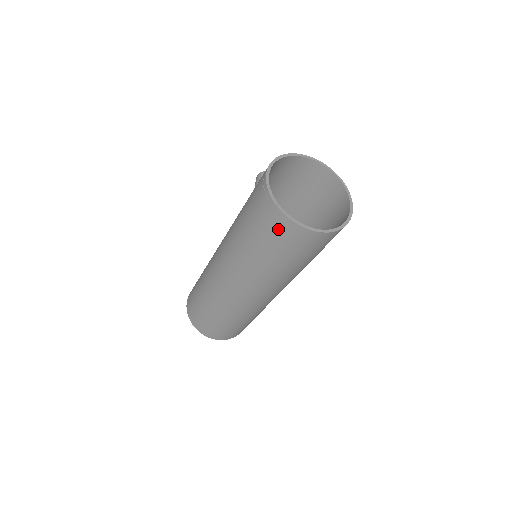
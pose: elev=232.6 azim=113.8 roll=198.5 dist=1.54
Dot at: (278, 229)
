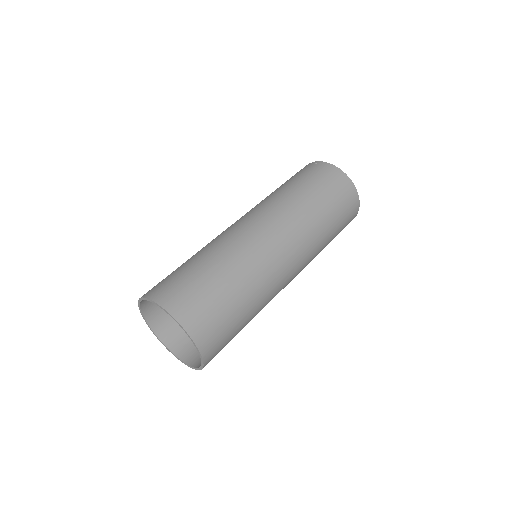
Dot at: (331, 177)
